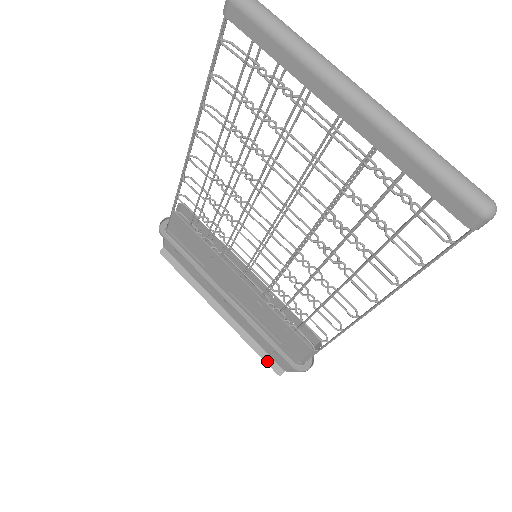
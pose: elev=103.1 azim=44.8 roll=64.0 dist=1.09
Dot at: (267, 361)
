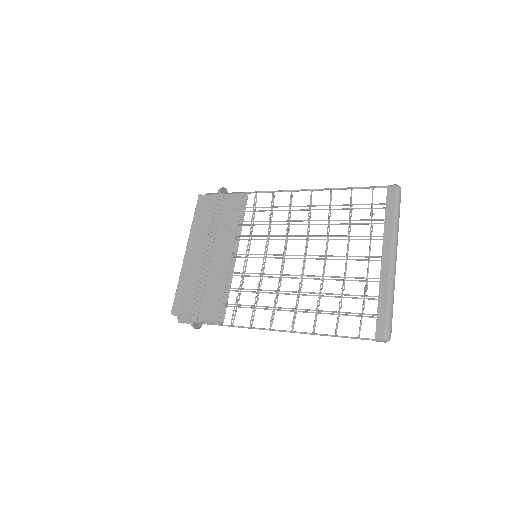
Dot at: (175, 300)
